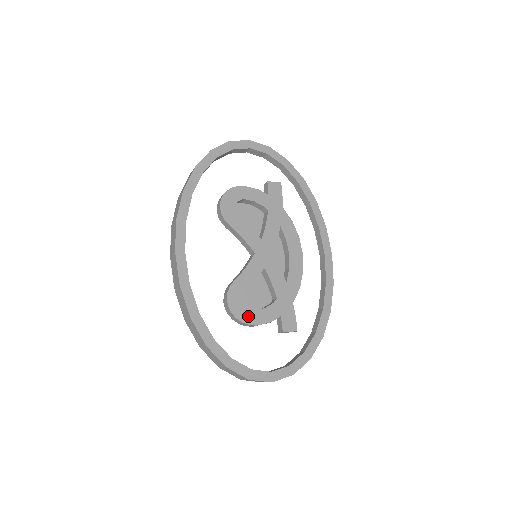
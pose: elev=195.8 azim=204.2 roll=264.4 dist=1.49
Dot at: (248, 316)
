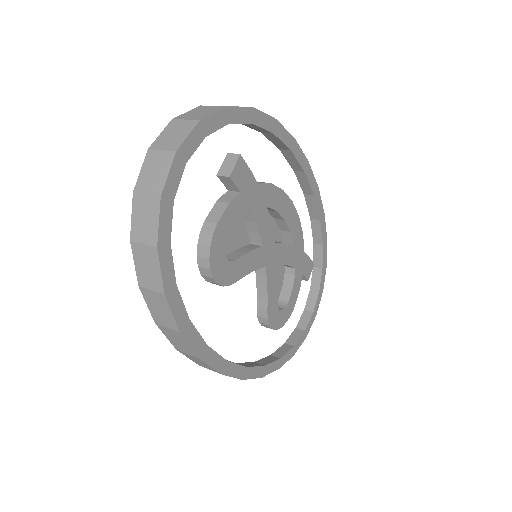
Dot at: (288, 312)
